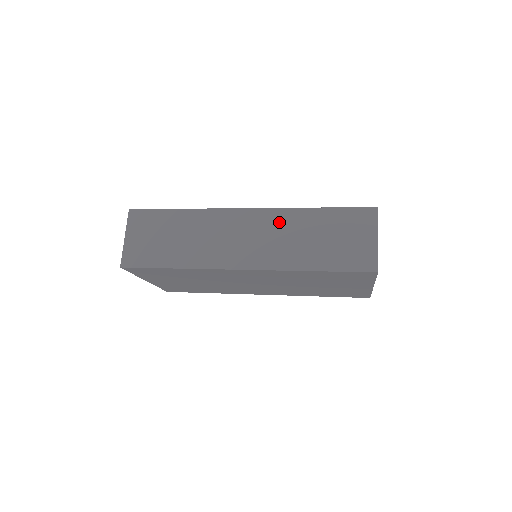
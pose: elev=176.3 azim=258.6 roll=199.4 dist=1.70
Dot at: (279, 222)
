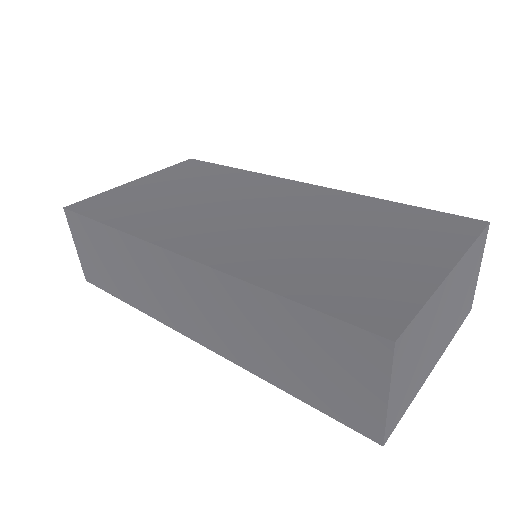
Dot at: (227, 296)
